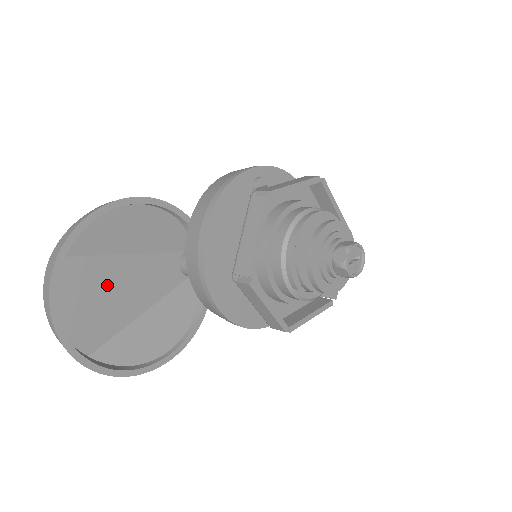
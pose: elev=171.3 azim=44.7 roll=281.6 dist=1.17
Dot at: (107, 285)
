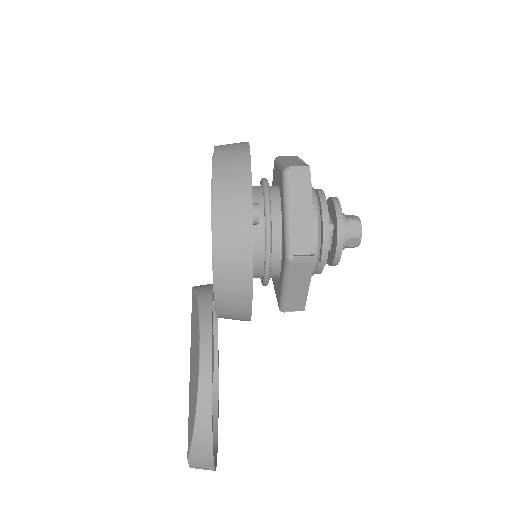
Dot at: occluded
